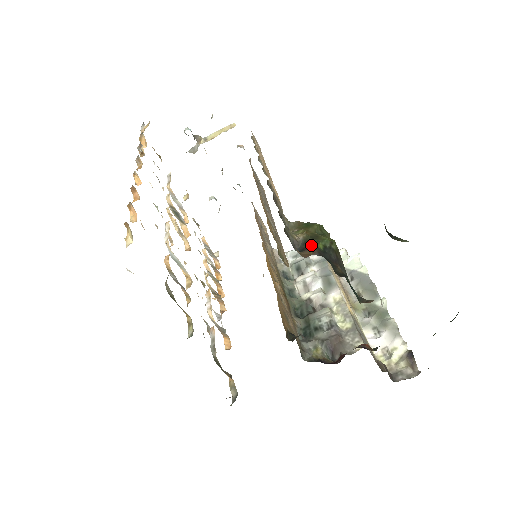
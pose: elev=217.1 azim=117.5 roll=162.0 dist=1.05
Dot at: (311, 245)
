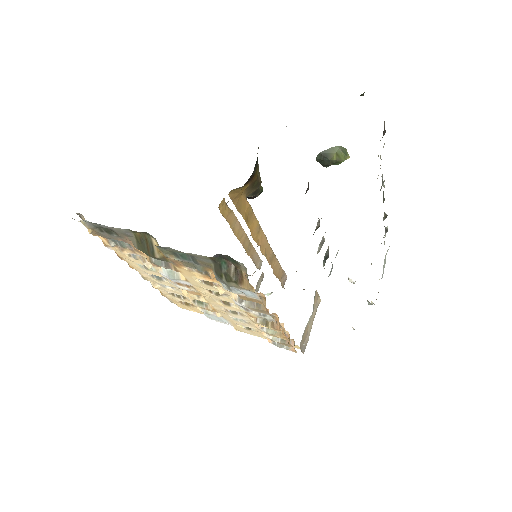
Dot at: occluded
